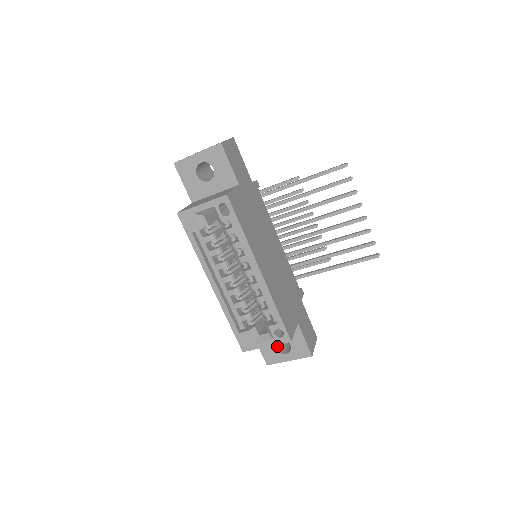
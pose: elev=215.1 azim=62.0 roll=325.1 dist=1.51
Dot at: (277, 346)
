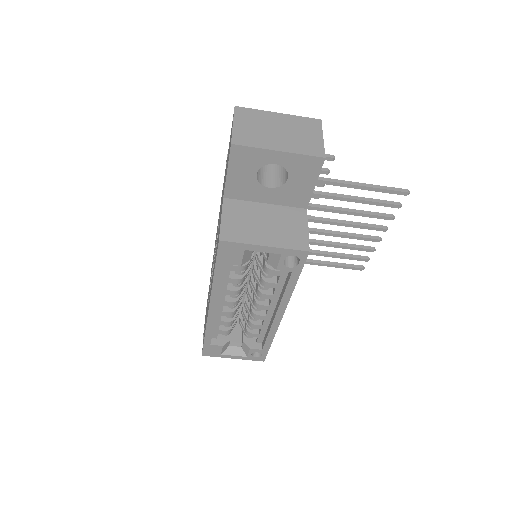
Dot at: occluded
